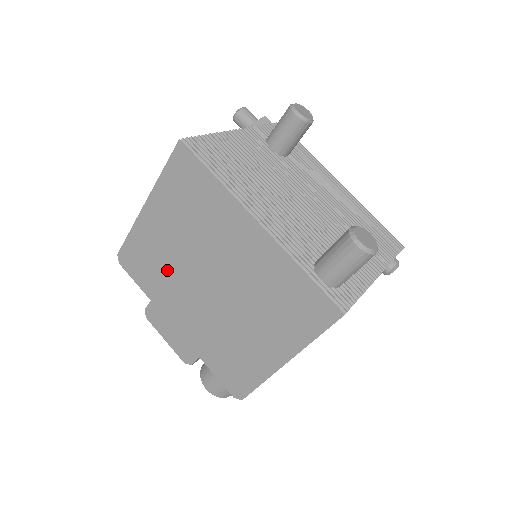
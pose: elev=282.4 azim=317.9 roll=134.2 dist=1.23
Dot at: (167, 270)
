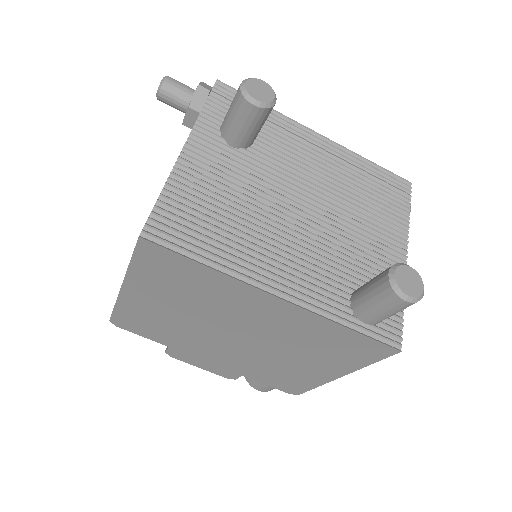
Dot at: (178, 329)
